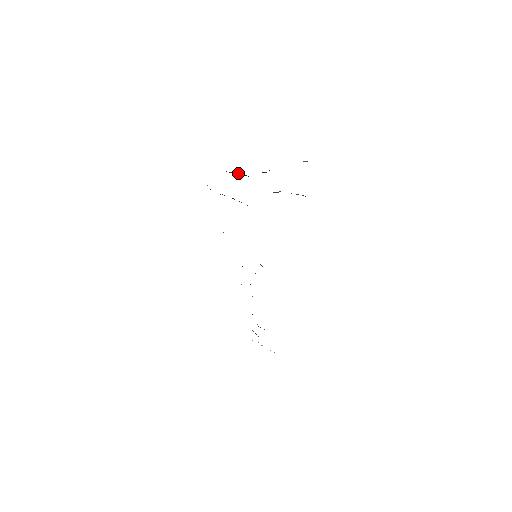
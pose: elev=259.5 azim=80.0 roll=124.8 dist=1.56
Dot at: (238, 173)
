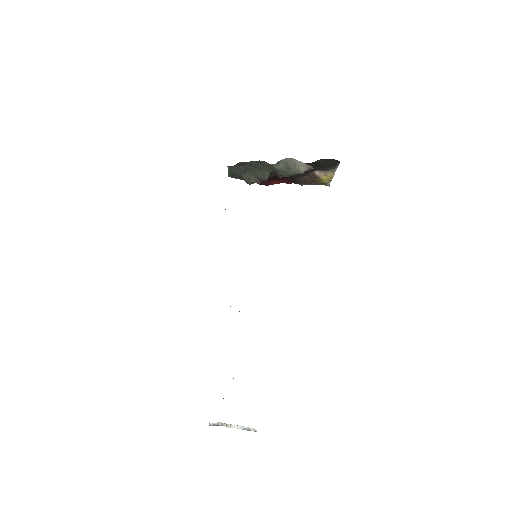
Dot at: (258, 182)
